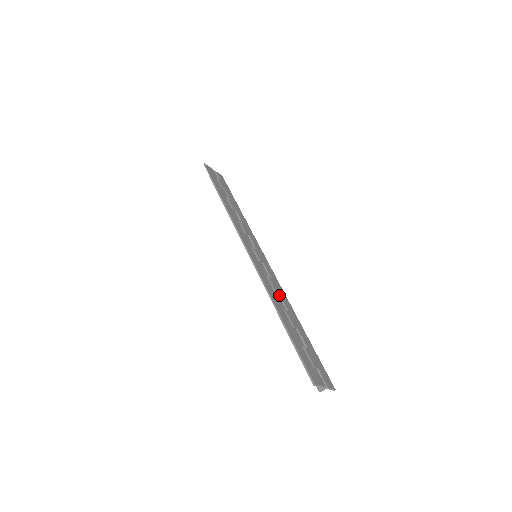
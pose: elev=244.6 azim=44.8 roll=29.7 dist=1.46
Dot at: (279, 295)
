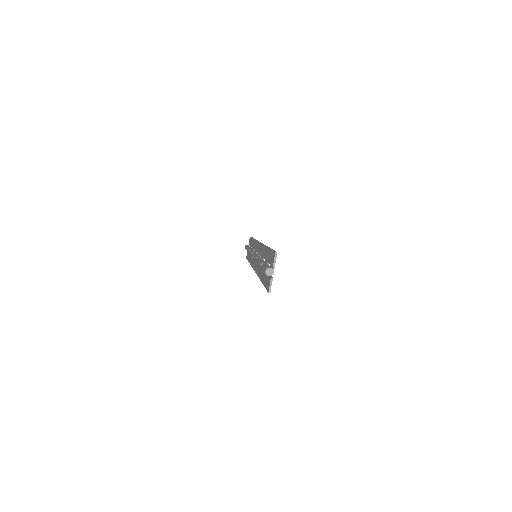
Dot at: occluded
